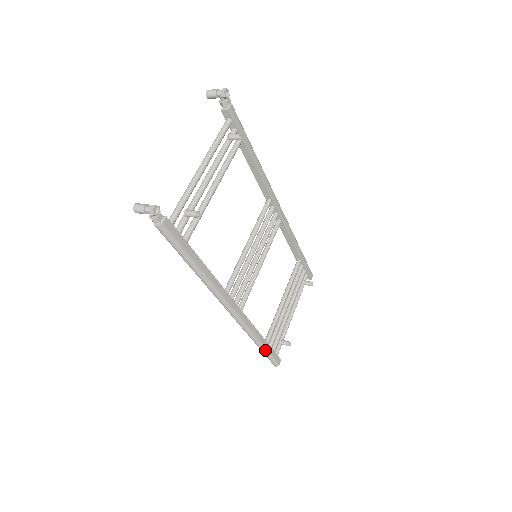
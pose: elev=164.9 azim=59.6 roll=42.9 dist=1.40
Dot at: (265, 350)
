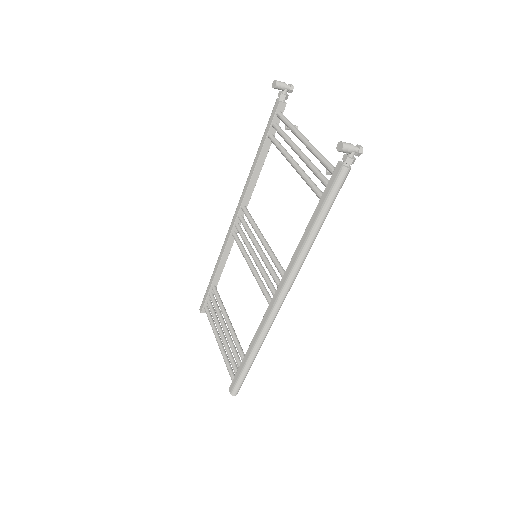
Dot at: occluded
